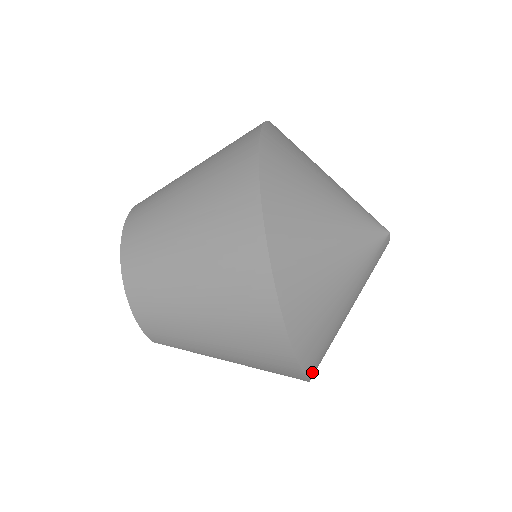
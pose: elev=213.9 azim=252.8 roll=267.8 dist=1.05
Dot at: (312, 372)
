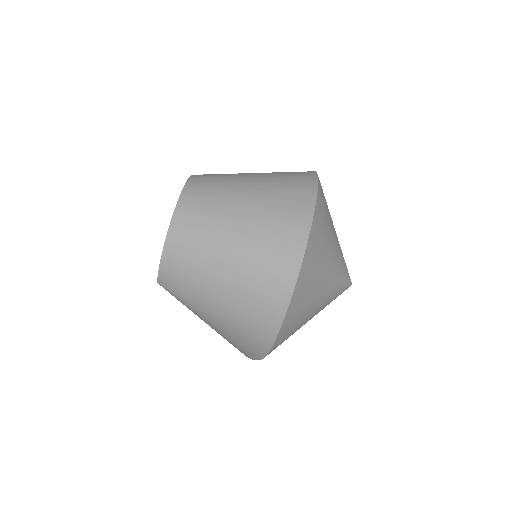
Dot at: (269, 353)
